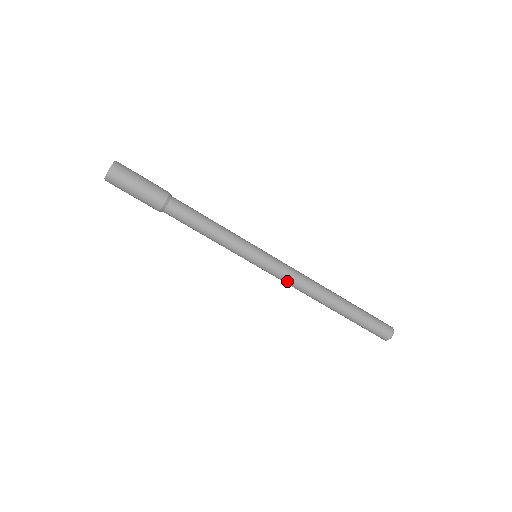
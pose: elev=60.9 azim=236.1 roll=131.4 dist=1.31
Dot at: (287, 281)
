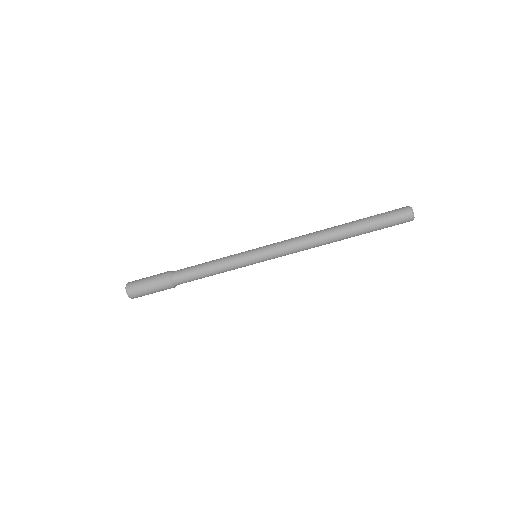
Dot at: (291, 252)
